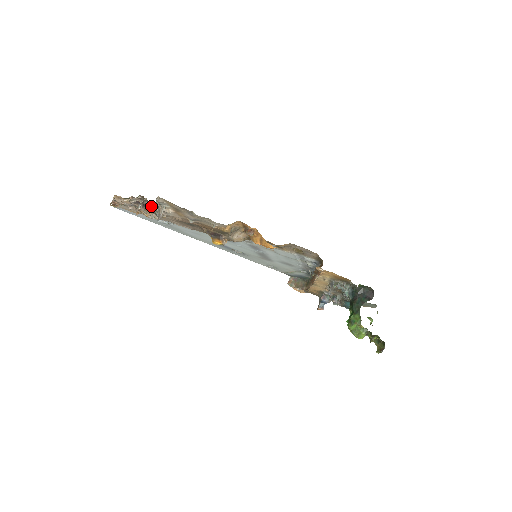
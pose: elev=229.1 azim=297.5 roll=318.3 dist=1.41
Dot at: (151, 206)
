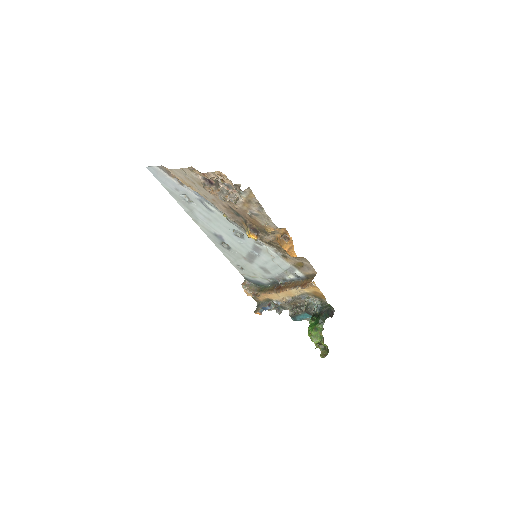
Dot at: occluded
